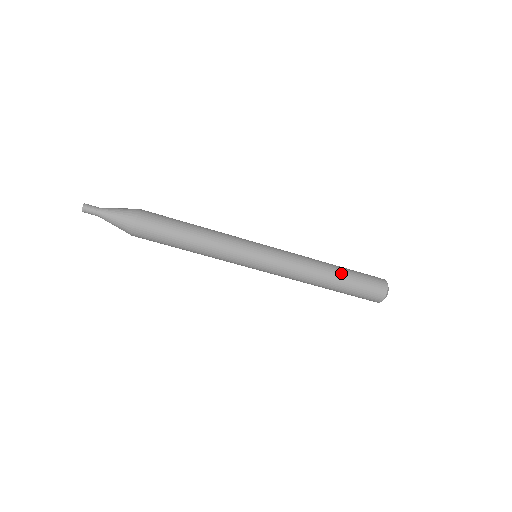
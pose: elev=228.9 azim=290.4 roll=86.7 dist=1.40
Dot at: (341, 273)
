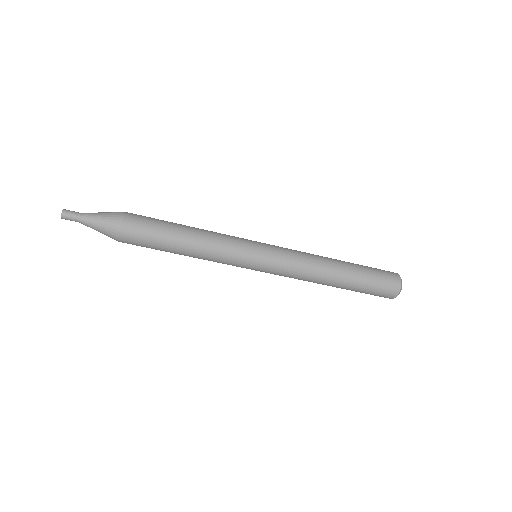
Dot at: (350, 267)
